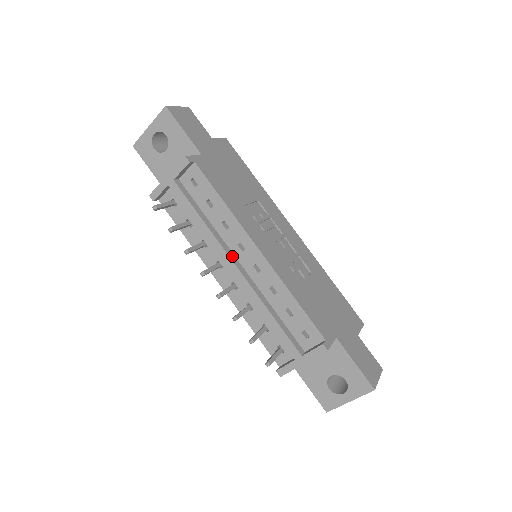
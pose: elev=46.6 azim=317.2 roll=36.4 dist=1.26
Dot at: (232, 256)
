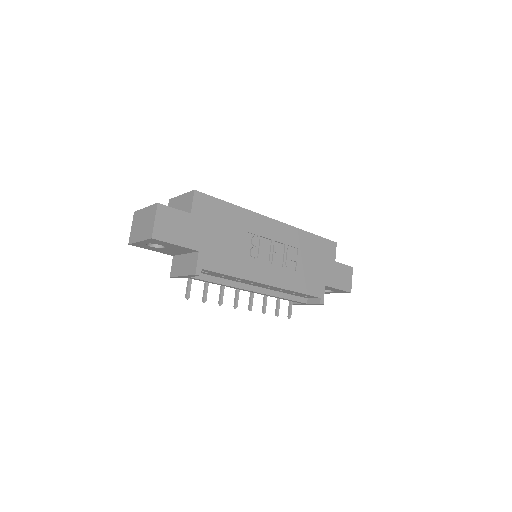
Dot at: (248, 287)
